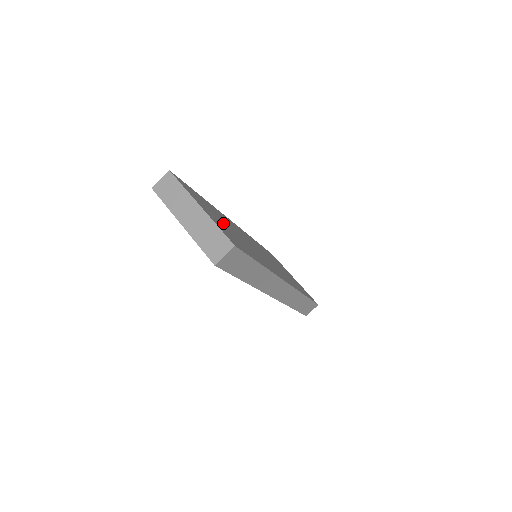
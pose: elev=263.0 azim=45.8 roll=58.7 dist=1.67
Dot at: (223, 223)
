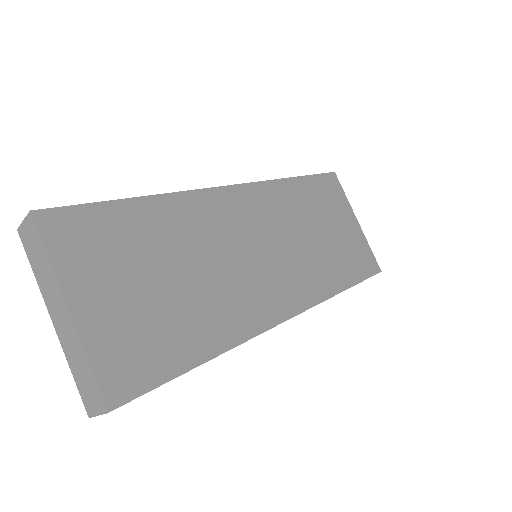
Dot at: (150, 281)
